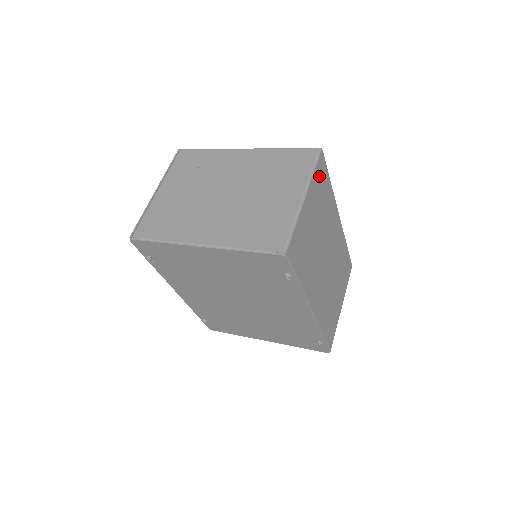
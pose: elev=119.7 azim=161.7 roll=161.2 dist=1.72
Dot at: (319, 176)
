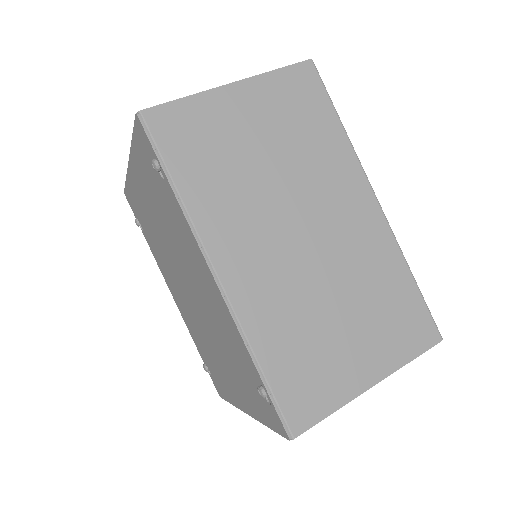
Dot at: (293, 87)
